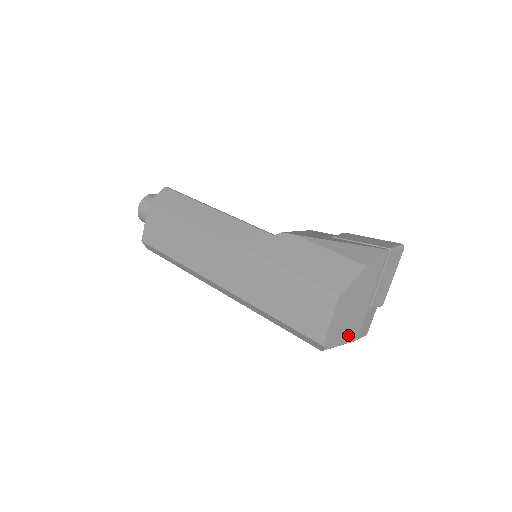
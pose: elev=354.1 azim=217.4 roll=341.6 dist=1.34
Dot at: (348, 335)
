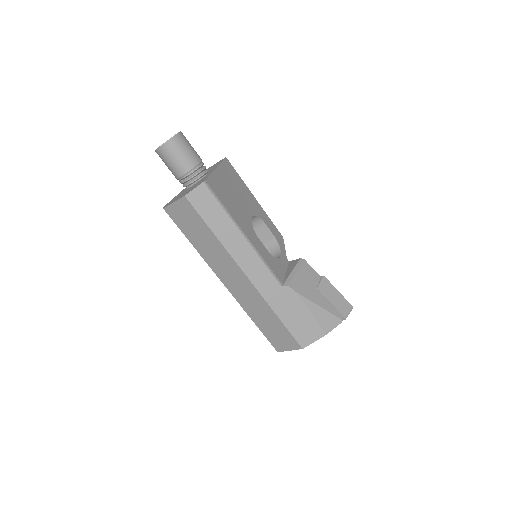
Dot at: occluded
